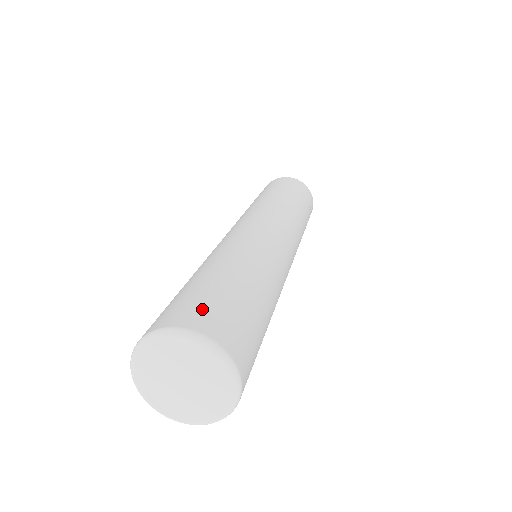
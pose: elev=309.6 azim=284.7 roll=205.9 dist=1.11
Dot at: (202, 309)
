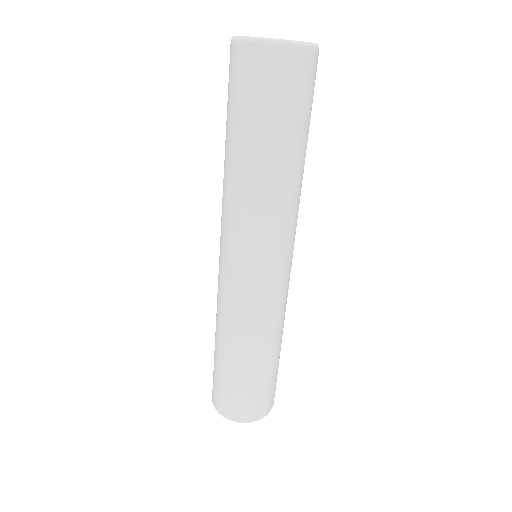
Dot at: occluded
